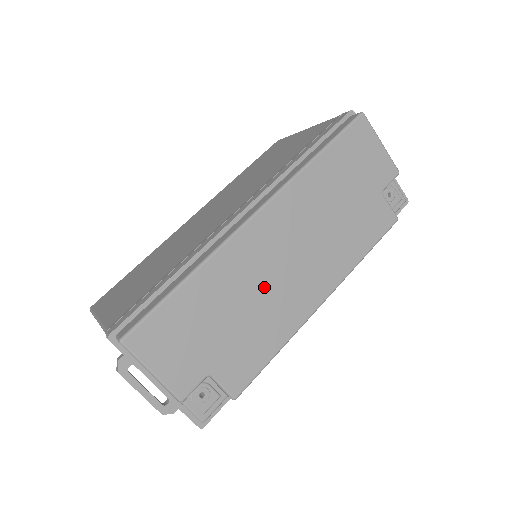
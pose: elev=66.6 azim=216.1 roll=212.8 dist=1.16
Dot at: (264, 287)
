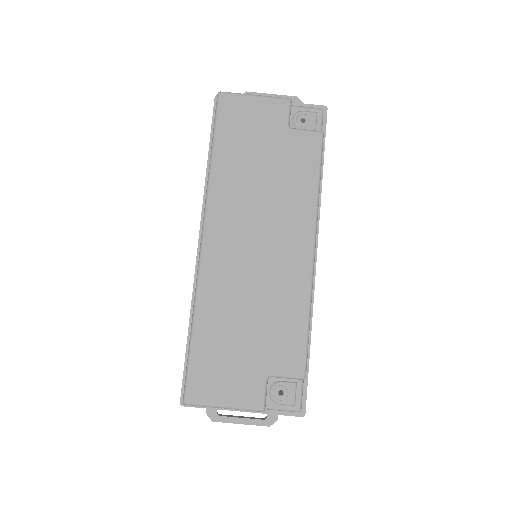
Dot at: (254, 282)
